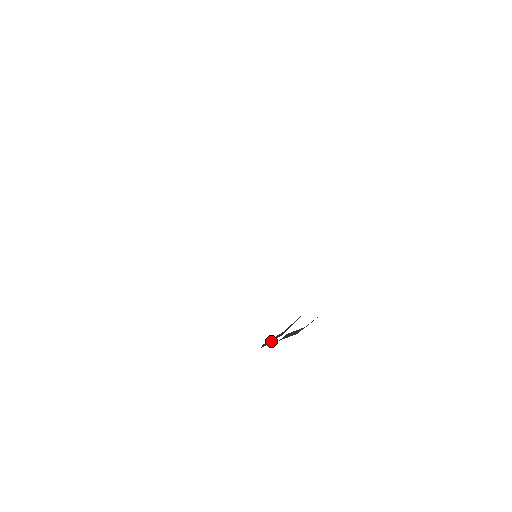
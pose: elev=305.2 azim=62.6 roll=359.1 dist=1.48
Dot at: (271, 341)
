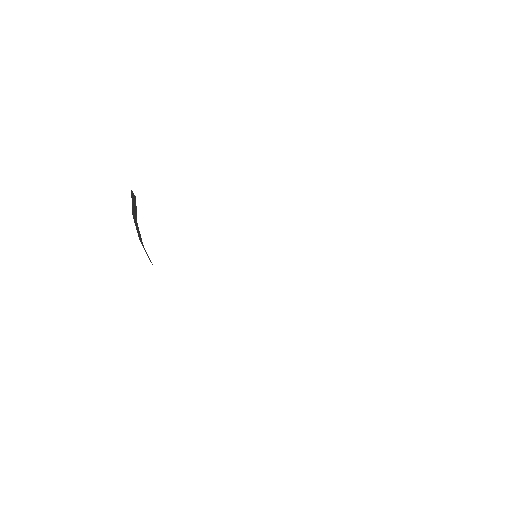
Dot at: occluded
